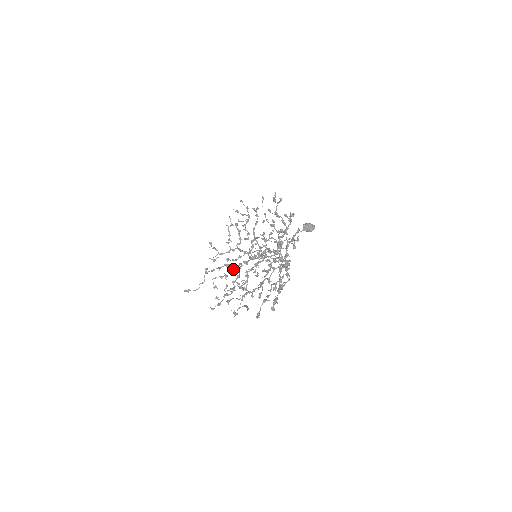
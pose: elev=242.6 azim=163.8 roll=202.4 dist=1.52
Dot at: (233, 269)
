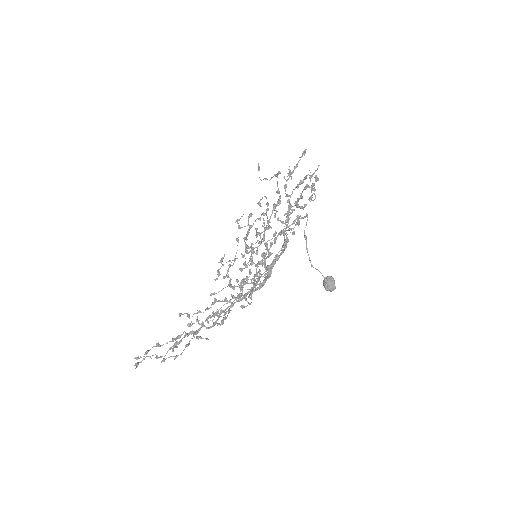
Dot at: (270, 217)
